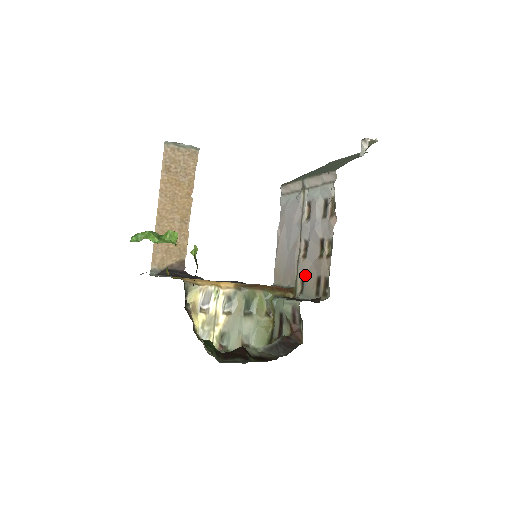
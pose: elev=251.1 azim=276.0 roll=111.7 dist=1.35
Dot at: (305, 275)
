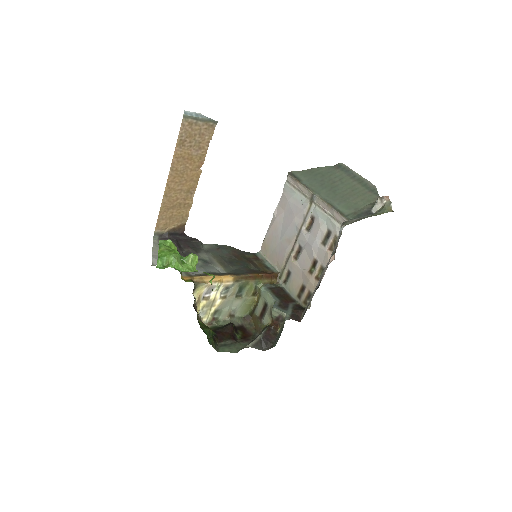
Dot at: (292, 273)
